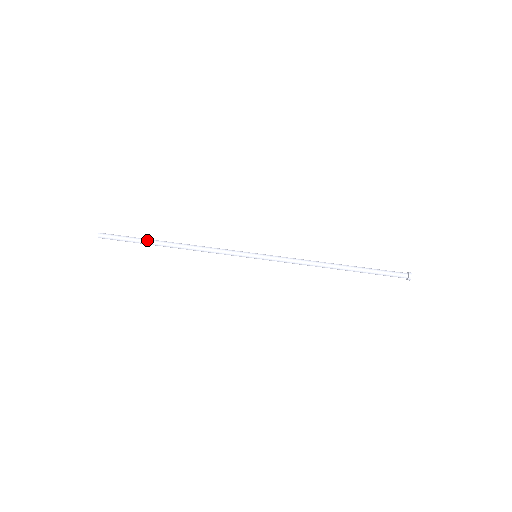
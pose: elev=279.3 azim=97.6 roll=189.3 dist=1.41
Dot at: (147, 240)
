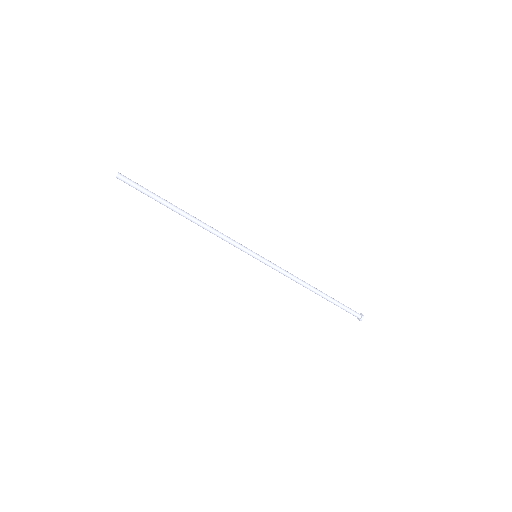
Dot at: occluded
